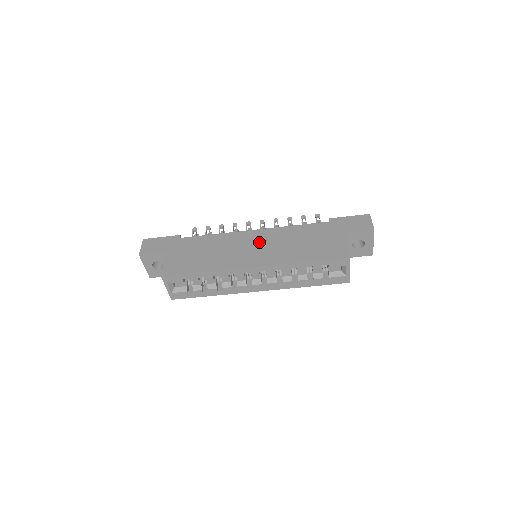
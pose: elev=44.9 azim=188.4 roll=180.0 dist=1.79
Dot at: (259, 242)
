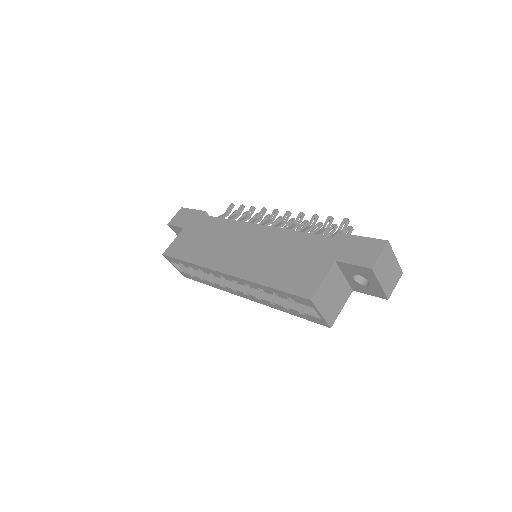
Dot at: (251, 243)
